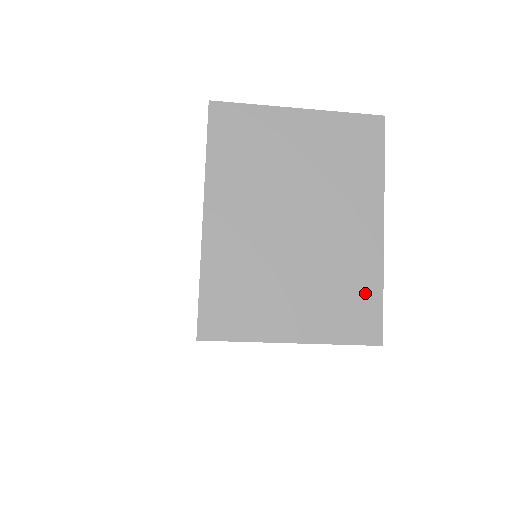
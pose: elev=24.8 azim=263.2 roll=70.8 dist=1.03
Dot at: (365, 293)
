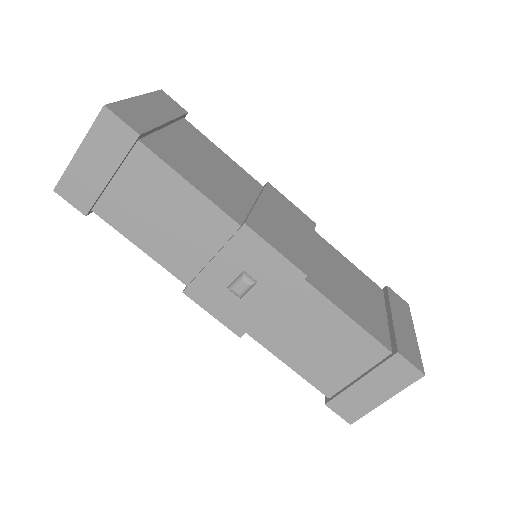
Dot at: occluded
